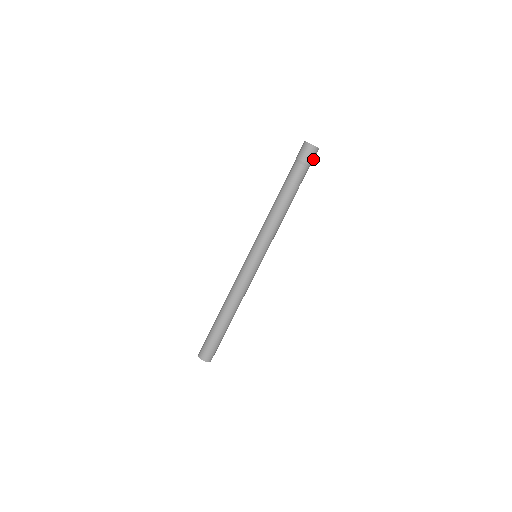
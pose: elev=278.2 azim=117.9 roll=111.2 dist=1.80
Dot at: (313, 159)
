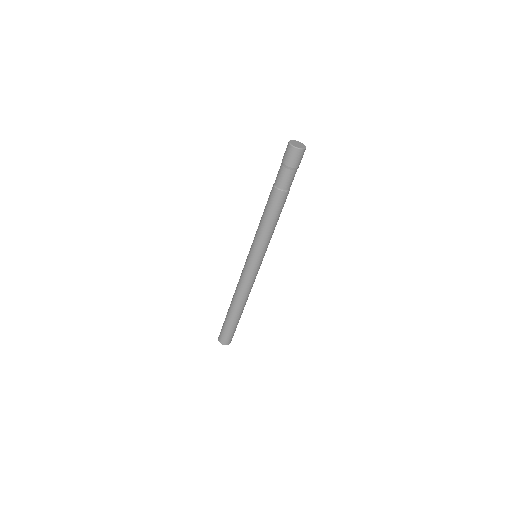
Dot at: occluded
